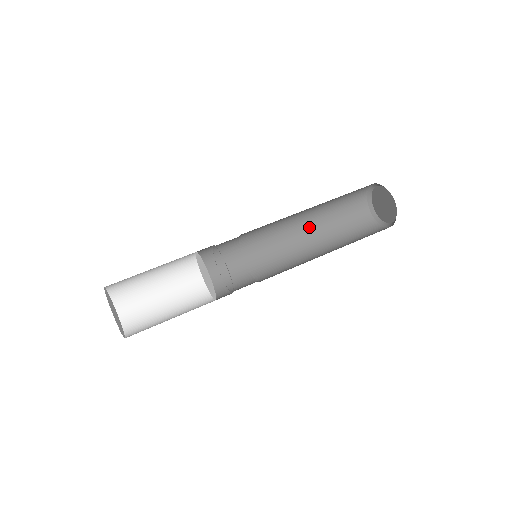
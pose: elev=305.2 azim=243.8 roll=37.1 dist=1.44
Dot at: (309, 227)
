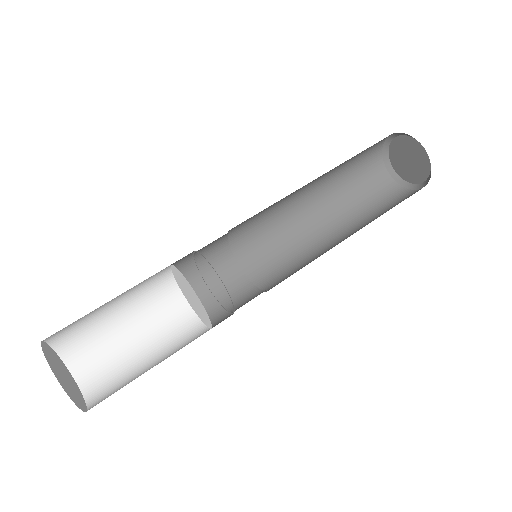
Dot at: (333, 229)
